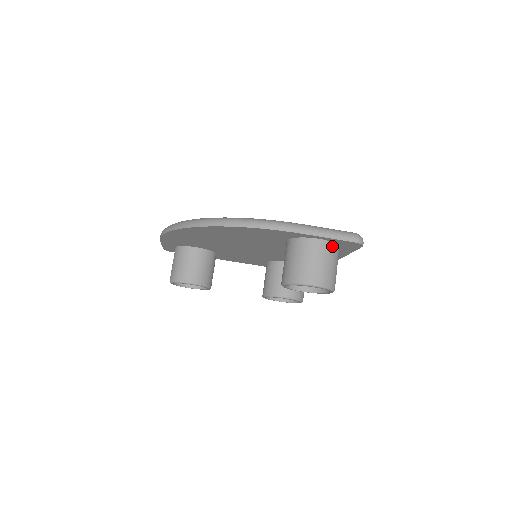
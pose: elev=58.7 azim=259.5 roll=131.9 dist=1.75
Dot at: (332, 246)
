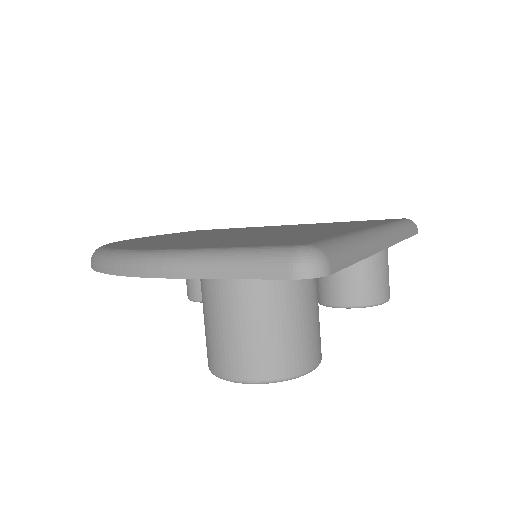
Dot at: (261, 284)
